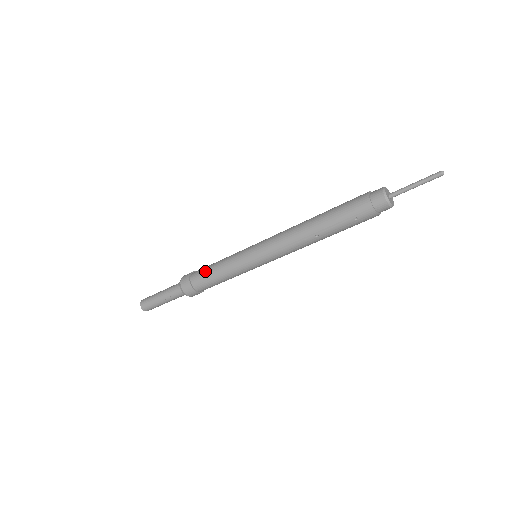
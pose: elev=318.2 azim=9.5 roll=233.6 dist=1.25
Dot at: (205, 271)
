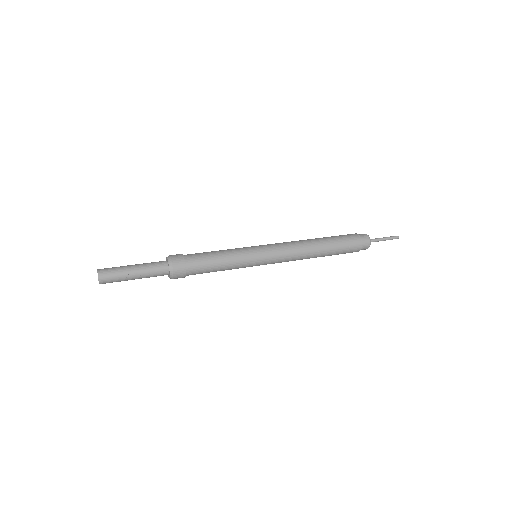
Dot at: (204, 254)
